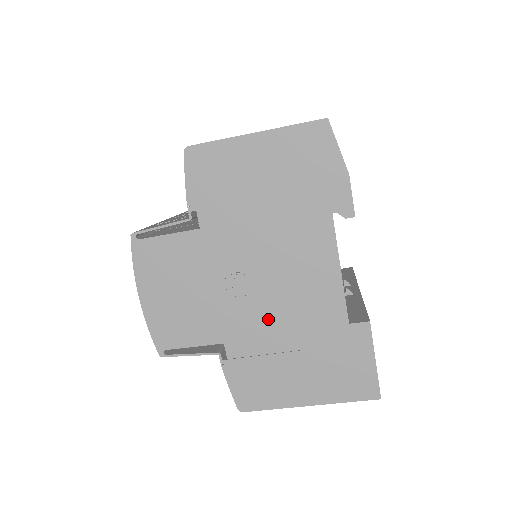
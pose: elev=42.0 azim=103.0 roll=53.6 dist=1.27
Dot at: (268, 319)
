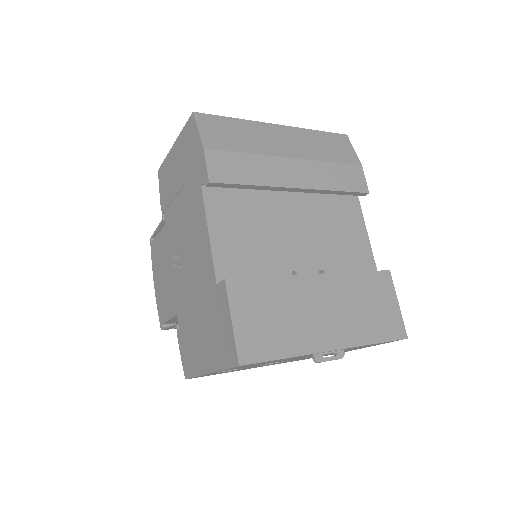
Dot at: (189, 289)
